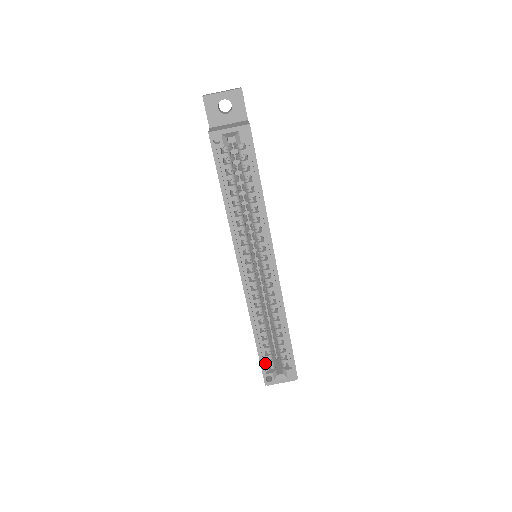
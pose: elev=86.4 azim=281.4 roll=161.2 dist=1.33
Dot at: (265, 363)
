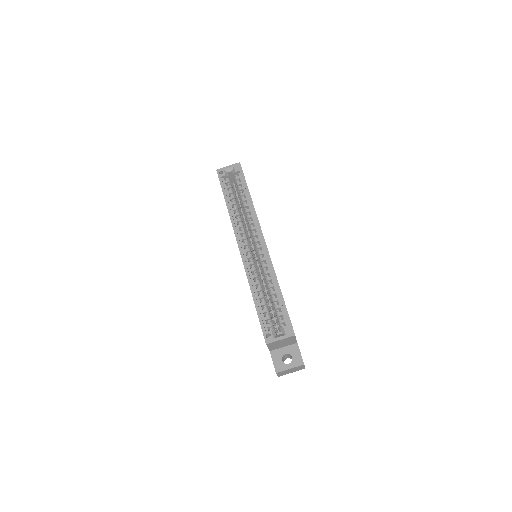
Dot at: (265, 324)
